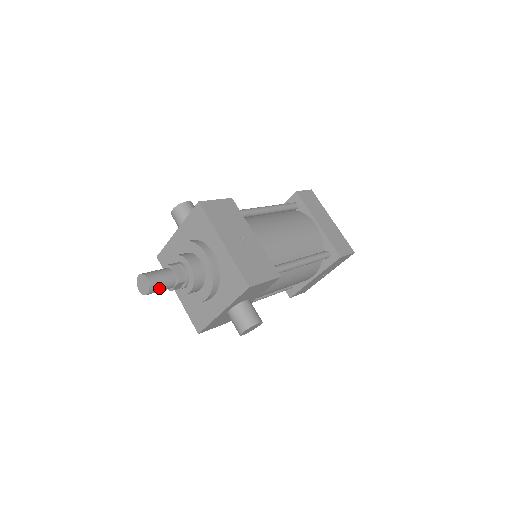
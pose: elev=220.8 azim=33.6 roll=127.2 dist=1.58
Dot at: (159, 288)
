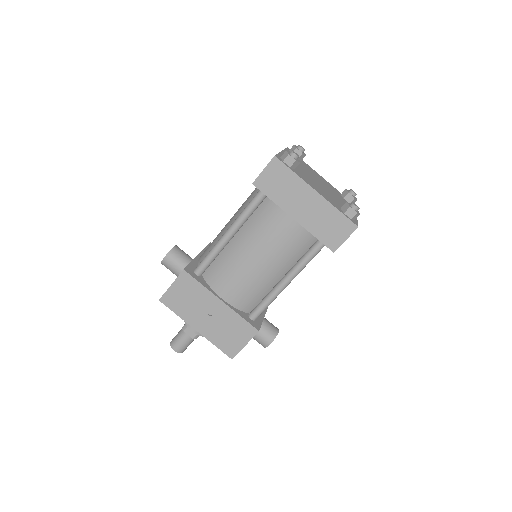
Dot at: occluded
